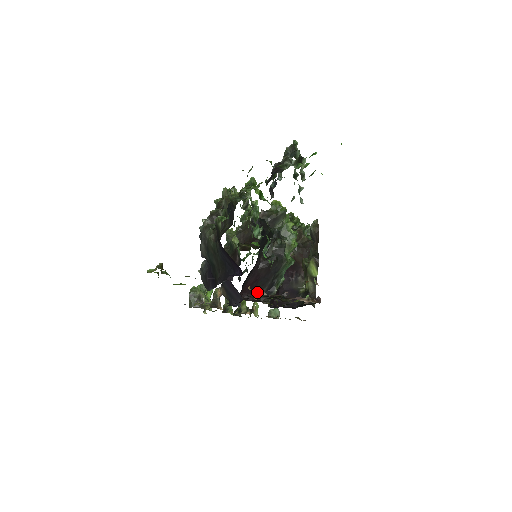
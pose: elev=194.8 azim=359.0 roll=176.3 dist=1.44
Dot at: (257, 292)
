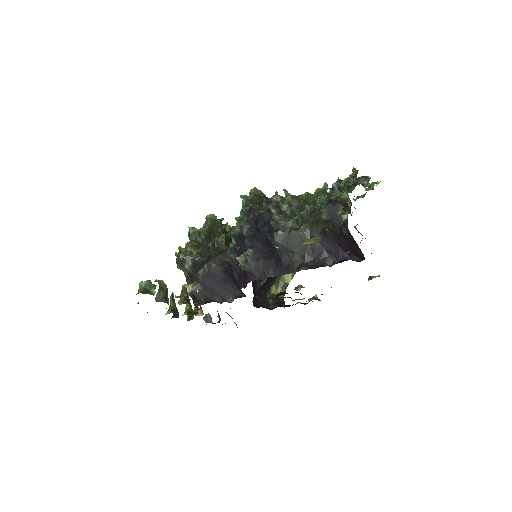
Dot at: occluded
